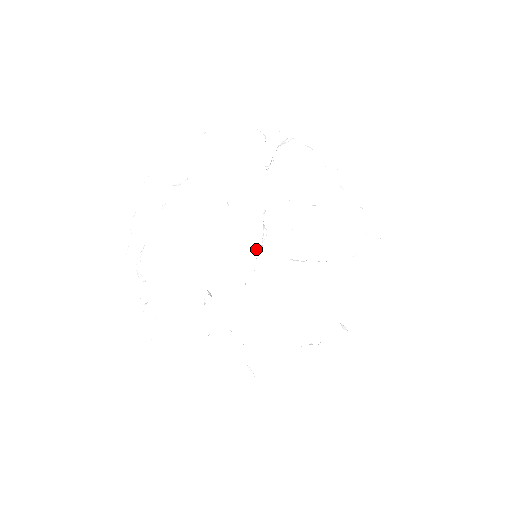
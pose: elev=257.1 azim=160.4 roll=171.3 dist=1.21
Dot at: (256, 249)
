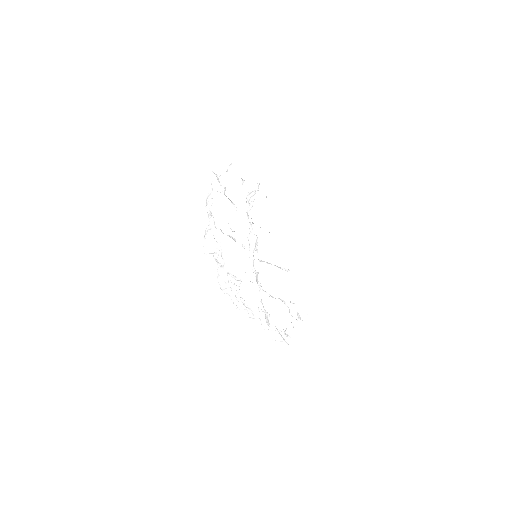
Dot at: (256, 250)
